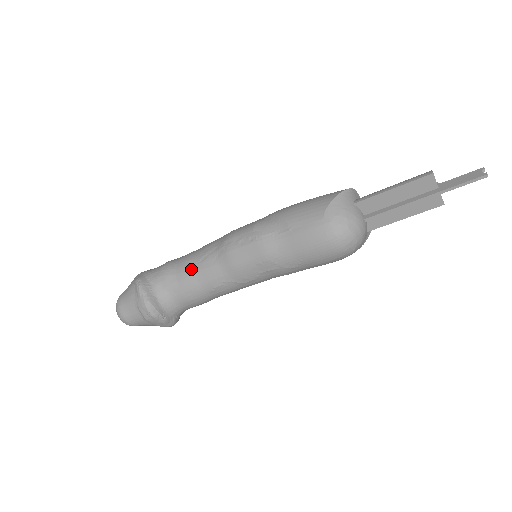
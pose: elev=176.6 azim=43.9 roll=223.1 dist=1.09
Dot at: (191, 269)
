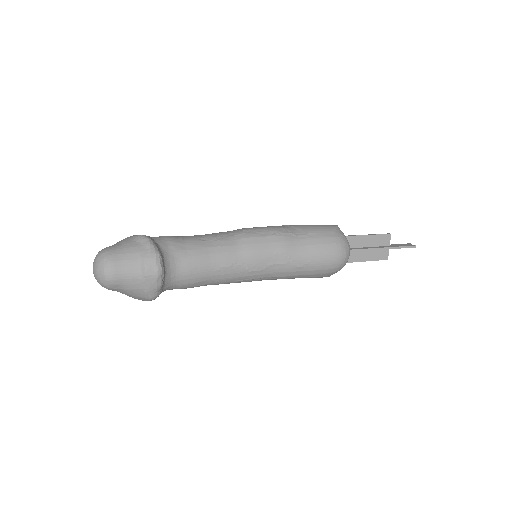
Dot at: (204, 244)
